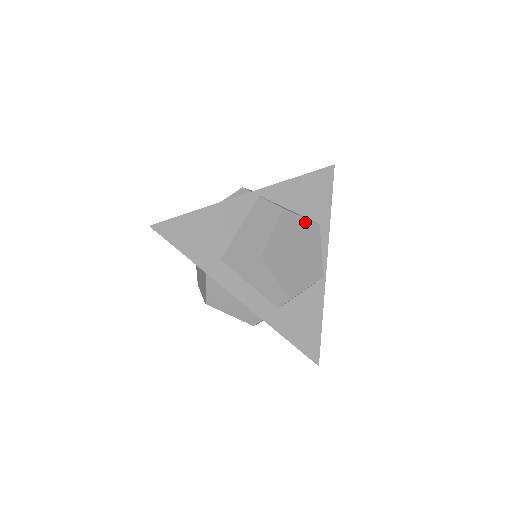
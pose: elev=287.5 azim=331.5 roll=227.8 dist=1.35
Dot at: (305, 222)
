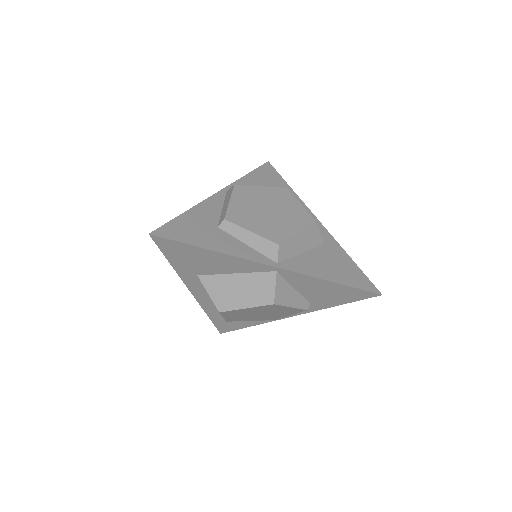
Dot at: (292, 308)
